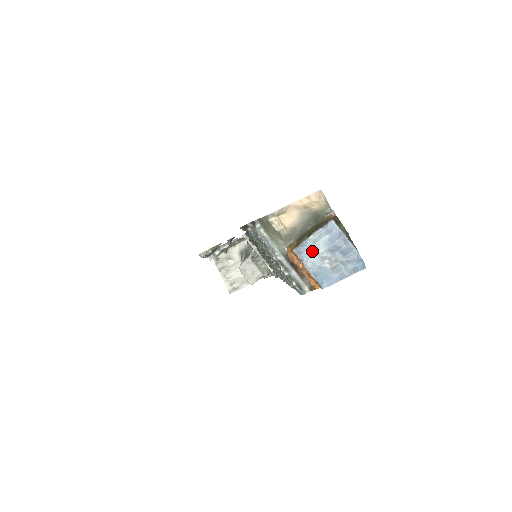
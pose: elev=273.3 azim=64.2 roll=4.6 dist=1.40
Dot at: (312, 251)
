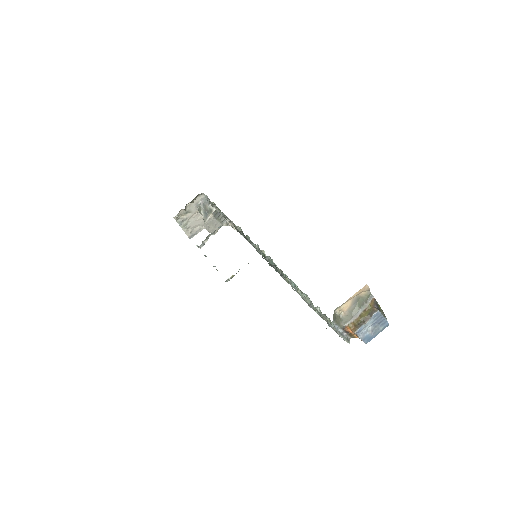
Dot at: (364, 329)
